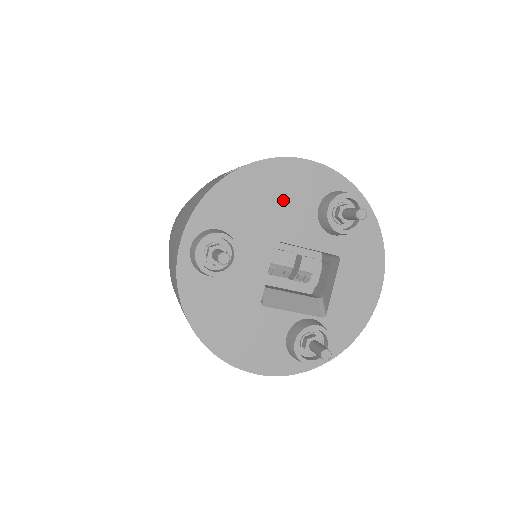
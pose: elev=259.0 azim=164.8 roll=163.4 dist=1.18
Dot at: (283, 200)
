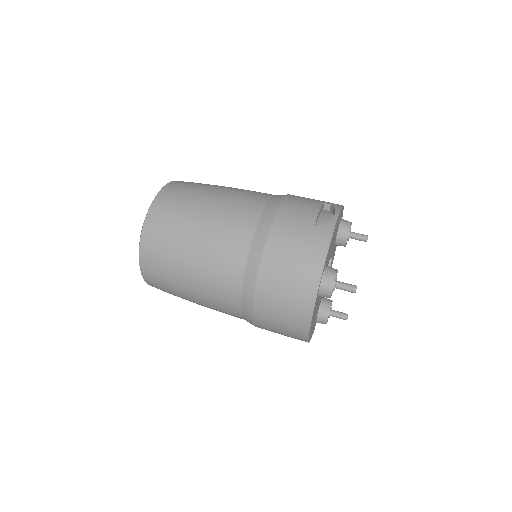
Dot at: (335, 234)
